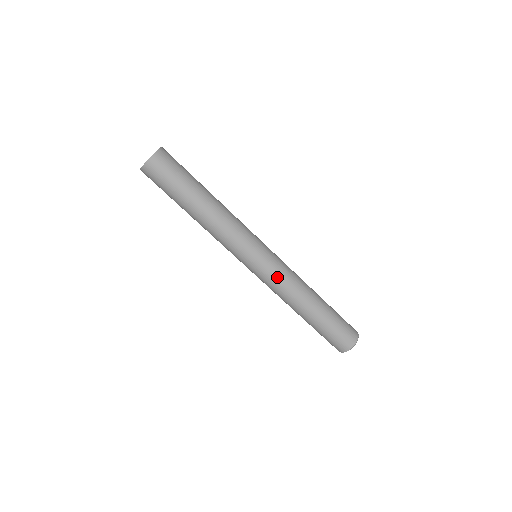
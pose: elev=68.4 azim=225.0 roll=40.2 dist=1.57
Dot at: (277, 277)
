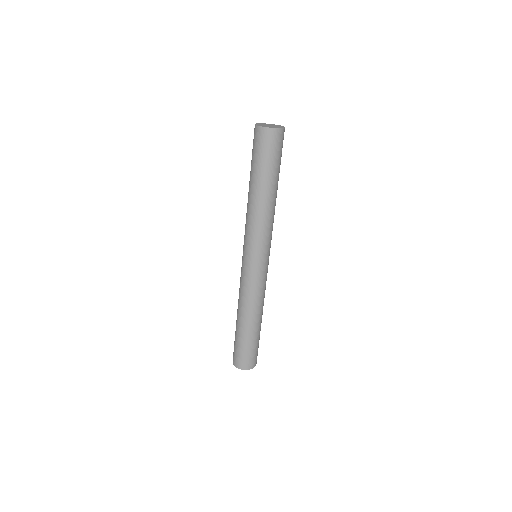
Dot at: (246, 282)
